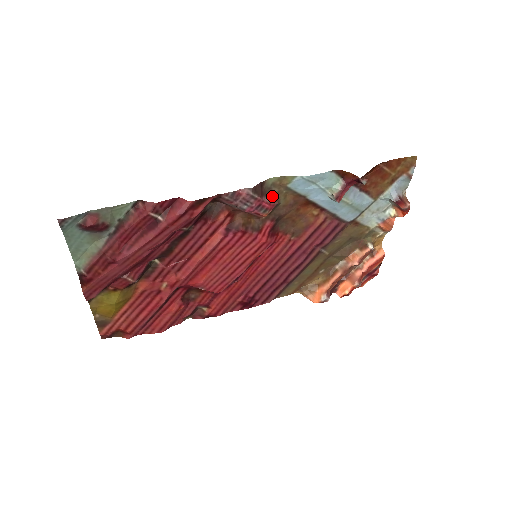
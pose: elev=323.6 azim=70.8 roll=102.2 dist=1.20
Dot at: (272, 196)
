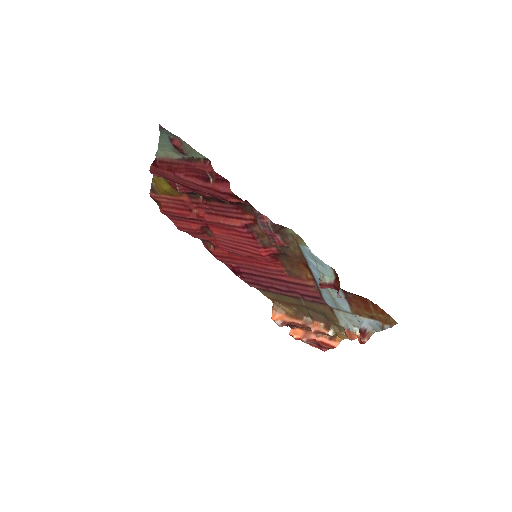
Dot at: (286, 239)
